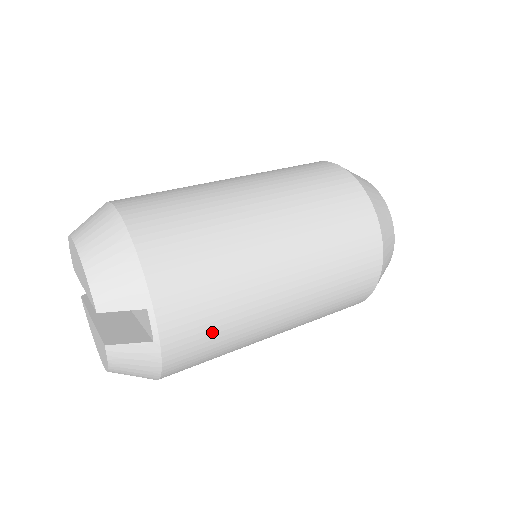
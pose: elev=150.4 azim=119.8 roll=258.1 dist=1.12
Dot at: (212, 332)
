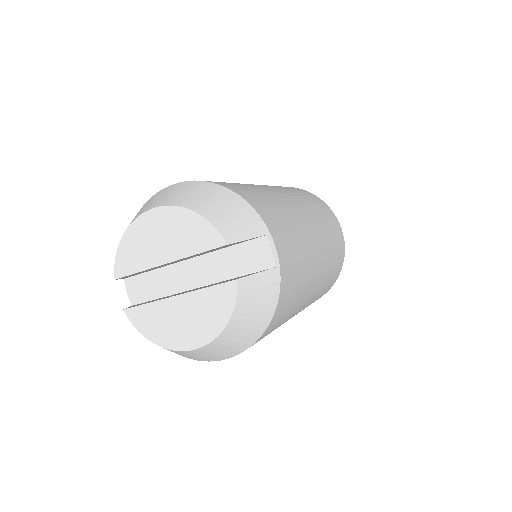
Dot at: (297, 270)
